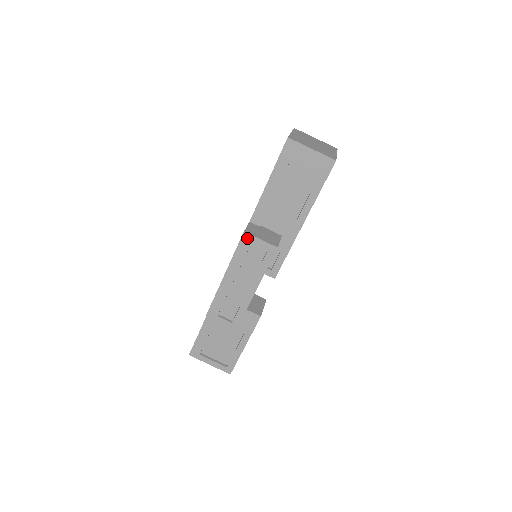
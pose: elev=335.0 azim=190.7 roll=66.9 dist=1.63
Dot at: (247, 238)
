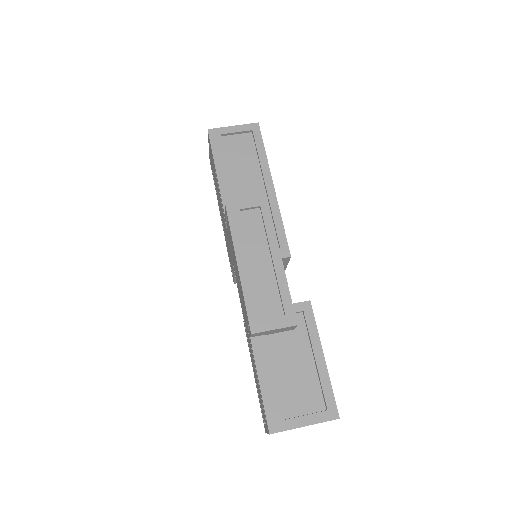
Dot at: (232, 207)
